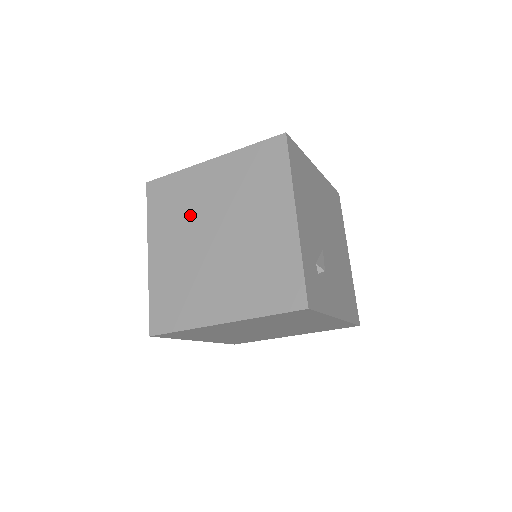
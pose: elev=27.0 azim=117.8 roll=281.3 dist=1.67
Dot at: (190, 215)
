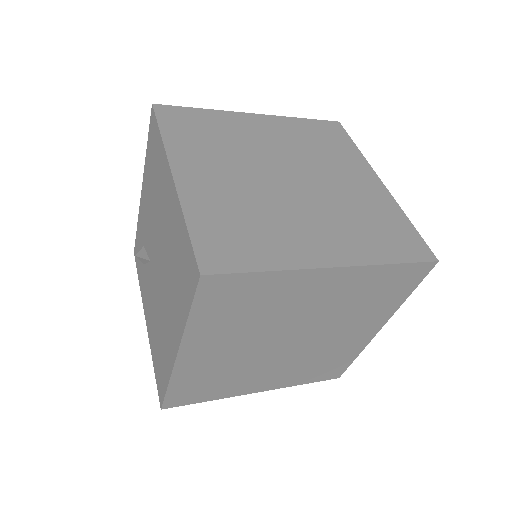
Dot at: (240, 150)
